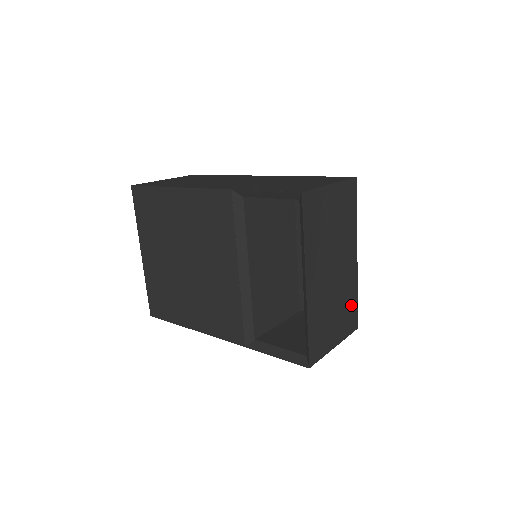
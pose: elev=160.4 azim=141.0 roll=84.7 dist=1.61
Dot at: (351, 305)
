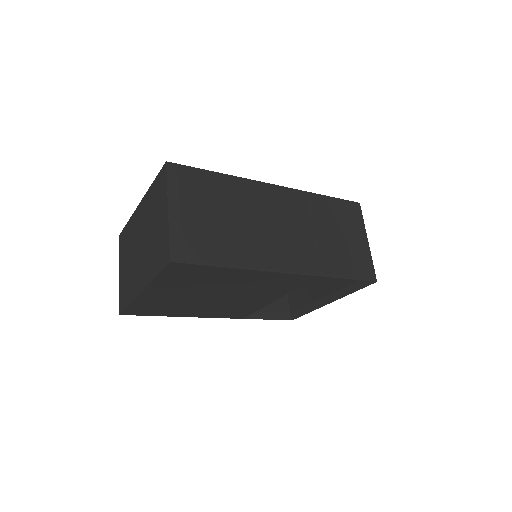
Dot at: occluded
